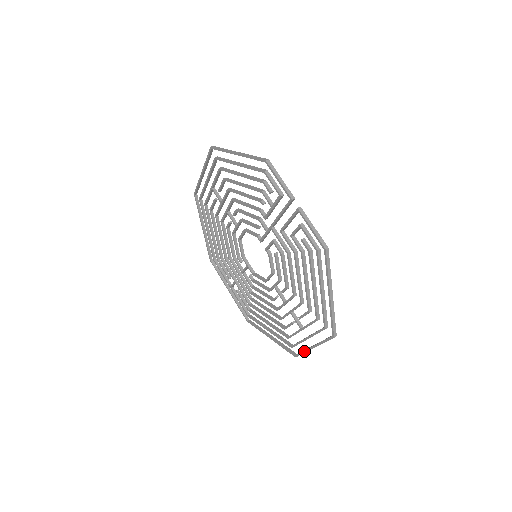
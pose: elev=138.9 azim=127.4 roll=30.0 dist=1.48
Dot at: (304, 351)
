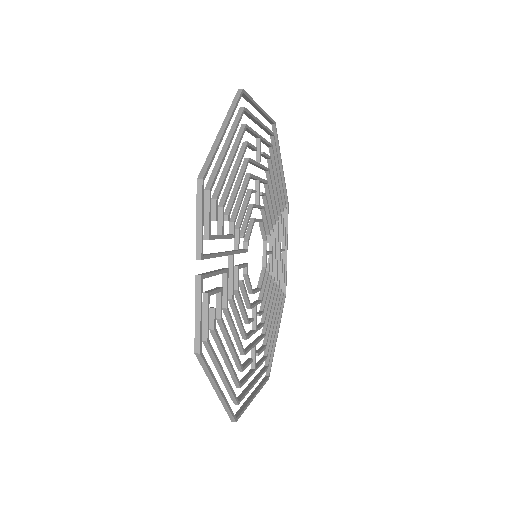
Dot at: (257, 386)
